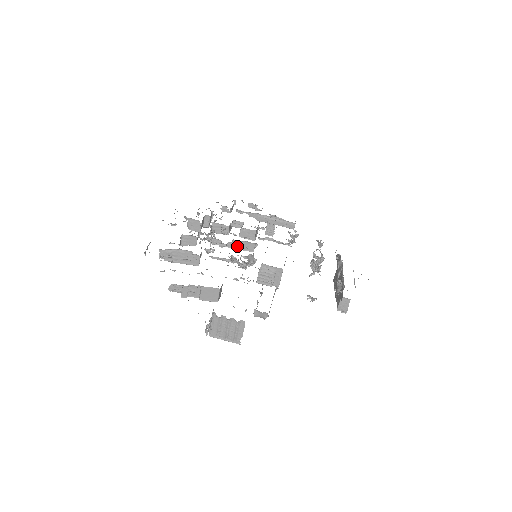
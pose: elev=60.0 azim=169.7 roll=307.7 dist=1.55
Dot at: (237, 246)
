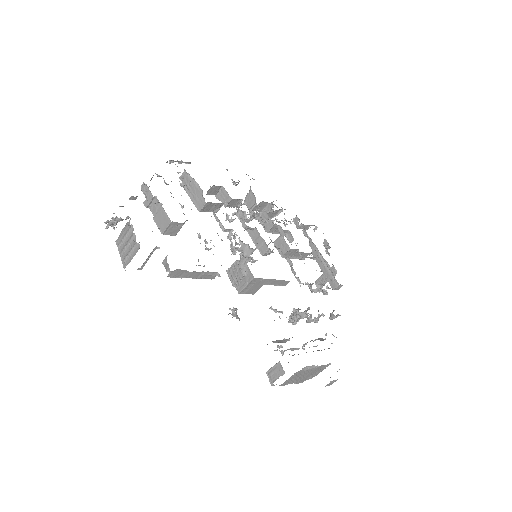
Dot at: (255, 238)
